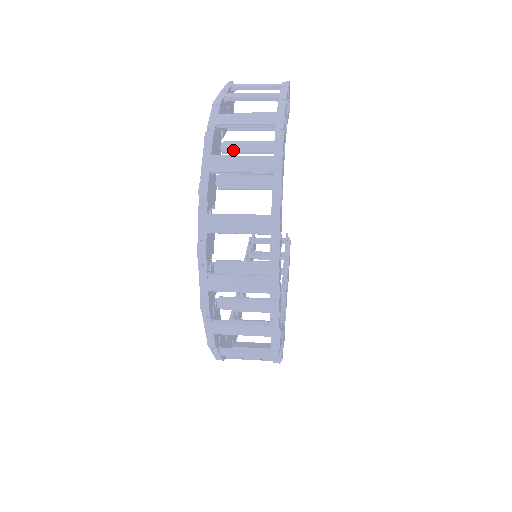
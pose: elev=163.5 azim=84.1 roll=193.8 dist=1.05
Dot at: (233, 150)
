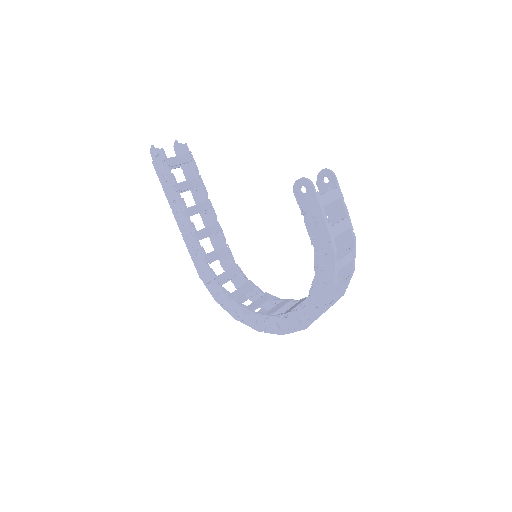
Dot at: occluded
